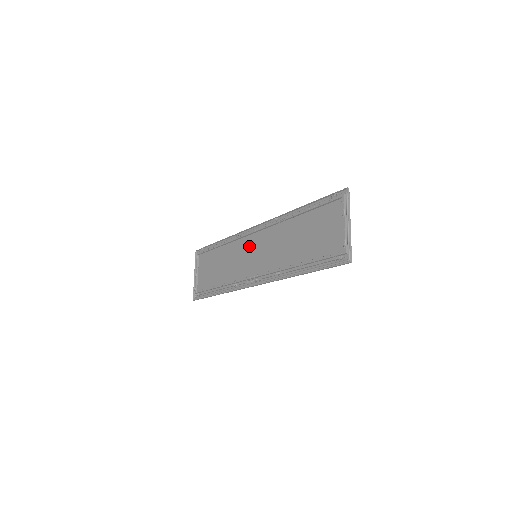
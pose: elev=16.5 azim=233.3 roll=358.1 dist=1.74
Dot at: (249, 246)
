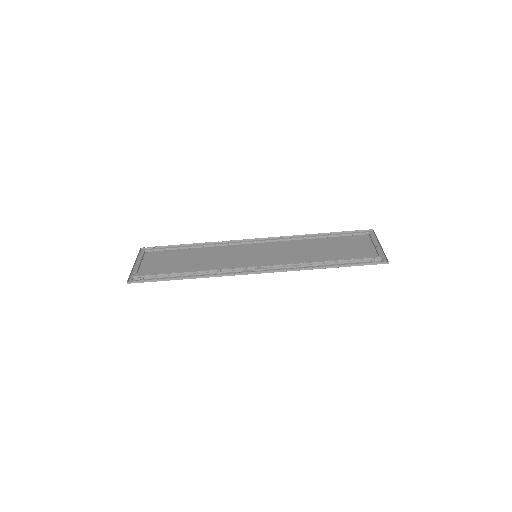
Dot at: (244, 250)
